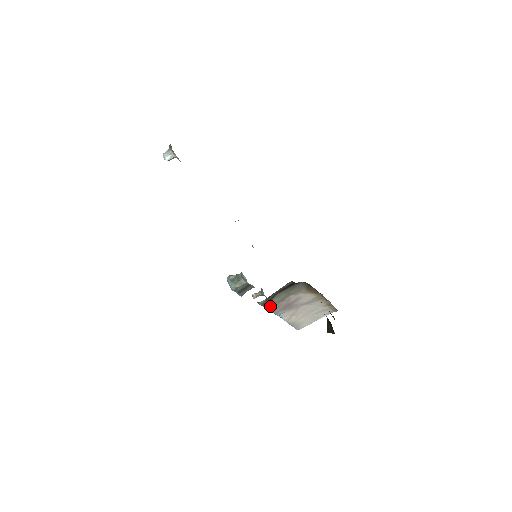
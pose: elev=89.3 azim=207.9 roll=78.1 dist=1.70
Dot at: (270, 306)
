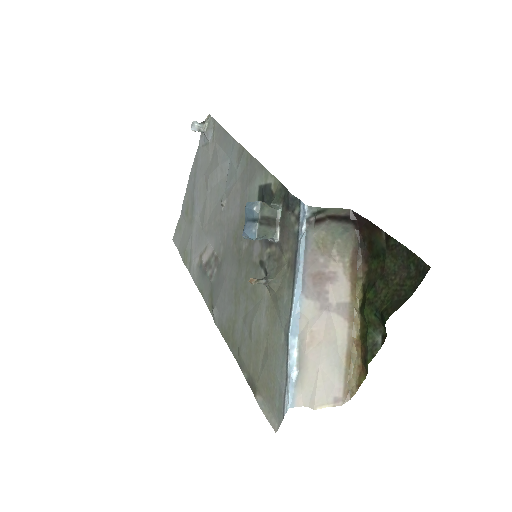
Dot at: (309, 243)
